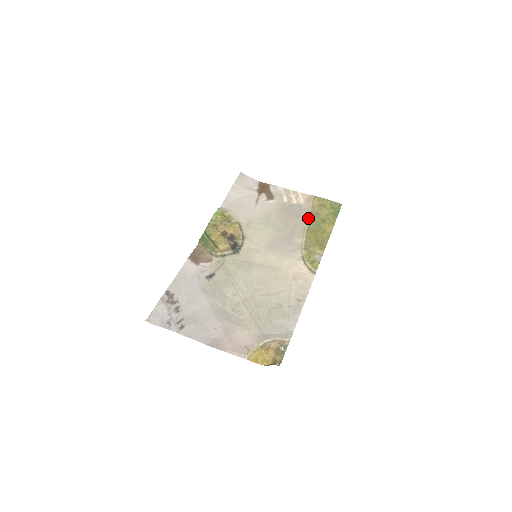
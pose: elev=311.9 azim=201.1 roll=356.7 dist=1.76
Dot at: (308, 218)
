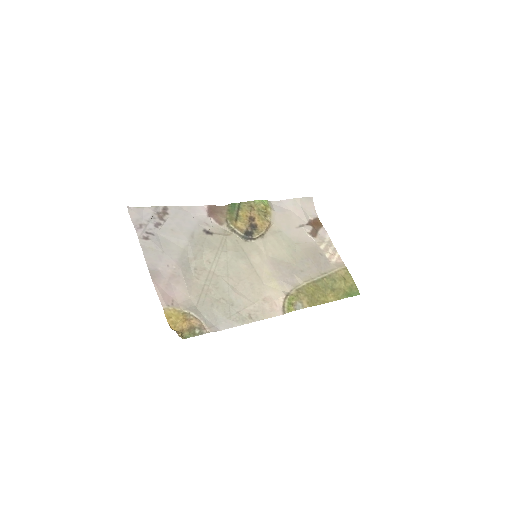
Dot at: (324, 275)
